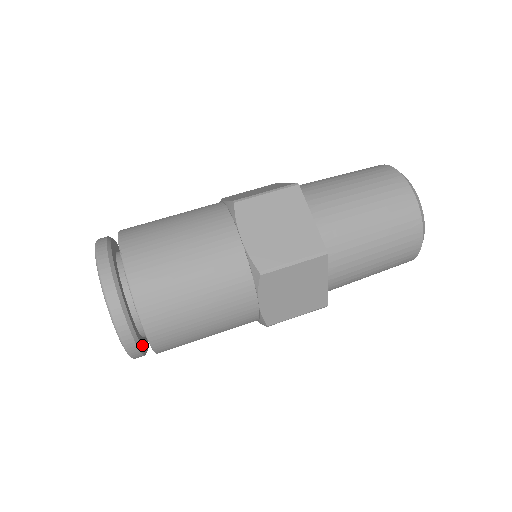
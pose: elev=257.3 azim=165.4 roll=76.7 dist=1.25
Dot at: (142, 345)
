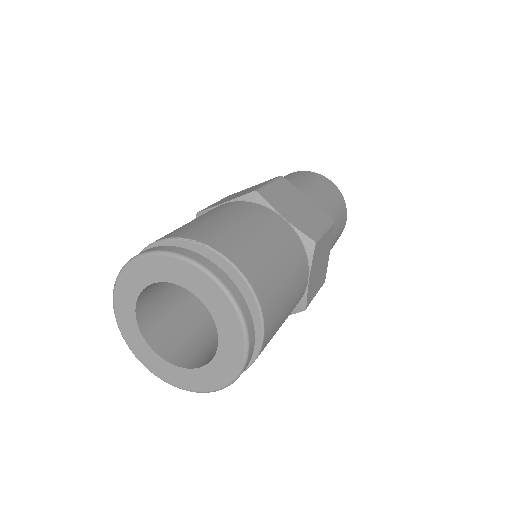
Dot at: occluded
